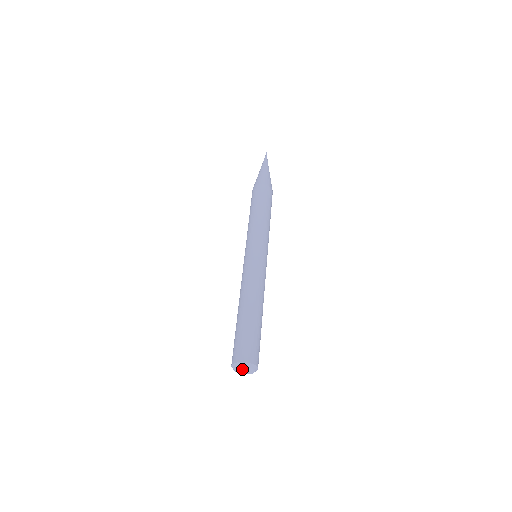
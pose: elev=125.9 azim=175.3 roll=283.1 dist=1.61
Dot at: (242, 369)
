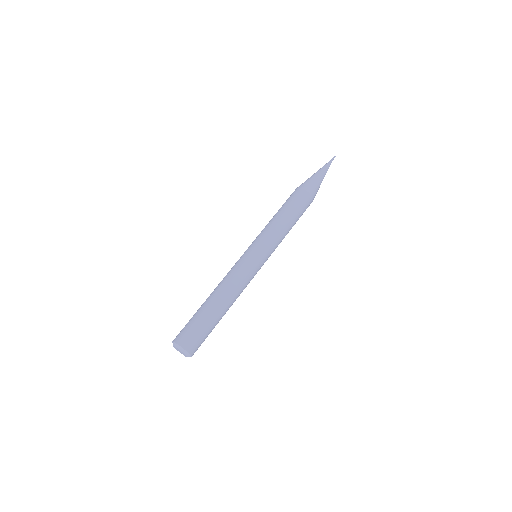
Dot at: occluded
